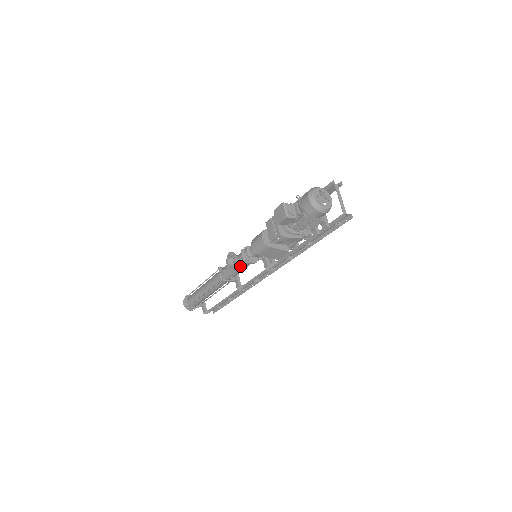
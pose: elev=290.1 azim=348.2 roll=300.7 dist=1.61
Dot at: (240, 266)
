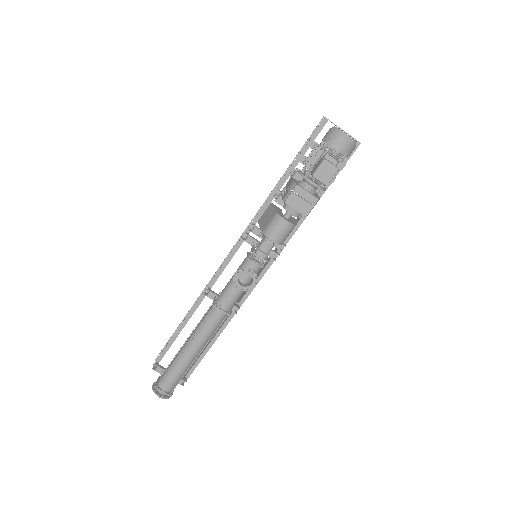
Dot at: occluded
